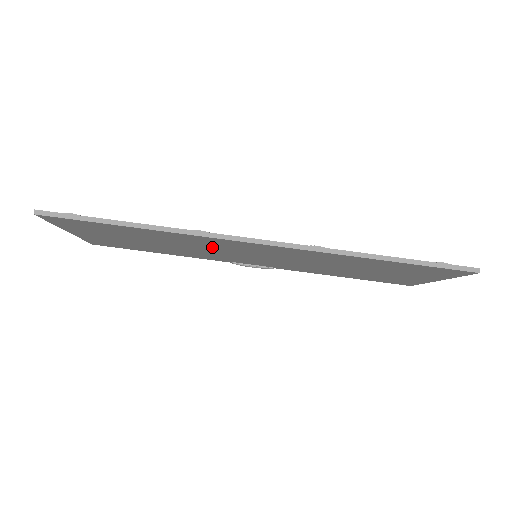
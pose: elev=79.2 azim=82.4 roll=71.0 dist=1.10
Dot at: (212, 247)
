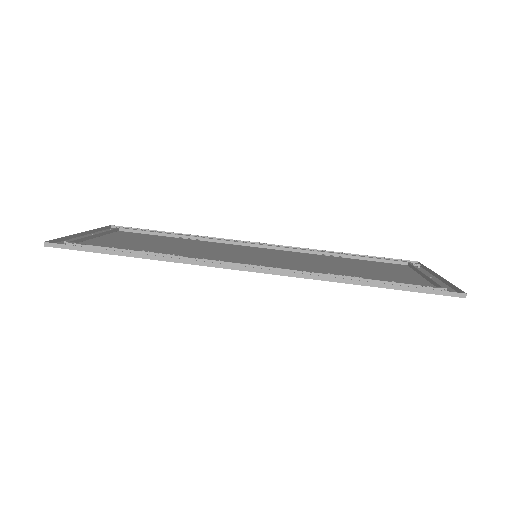
Dot at: (211, 255)
